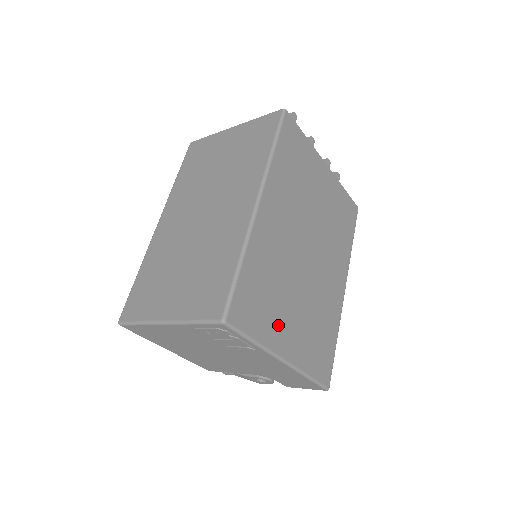
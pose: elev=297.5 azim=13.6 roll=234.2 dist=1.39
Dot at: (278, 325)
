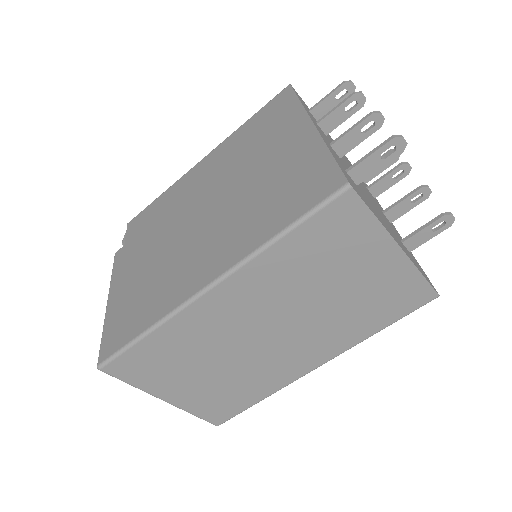
Dot at: occluded
